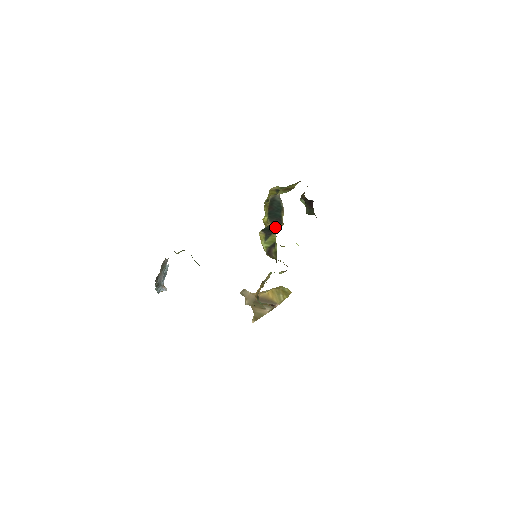
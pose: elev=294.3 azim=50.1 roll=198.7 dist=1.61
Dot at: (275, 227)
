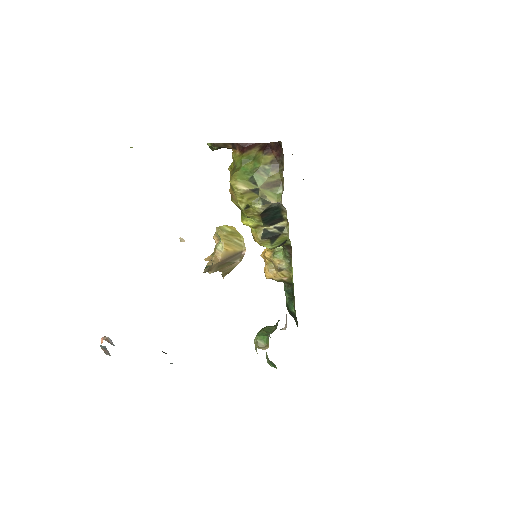
Dot at: (278, 228)
